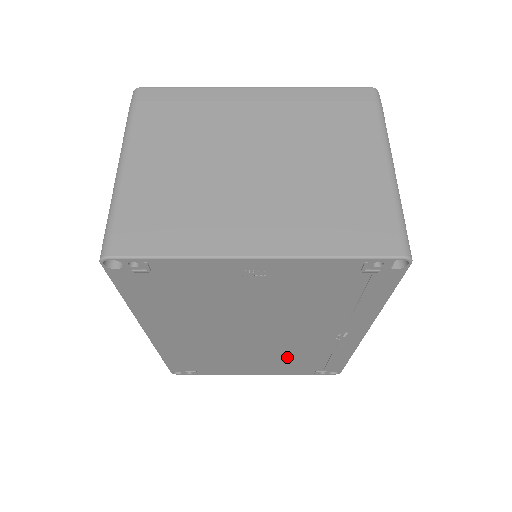
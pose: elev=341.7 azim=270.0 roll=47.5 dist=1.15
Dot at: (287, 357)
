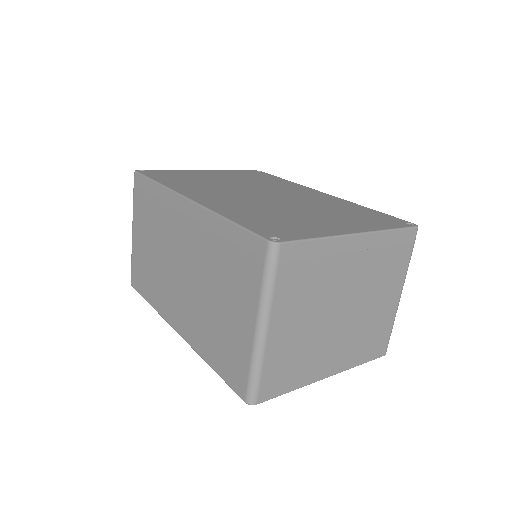
Dot at: occluded
